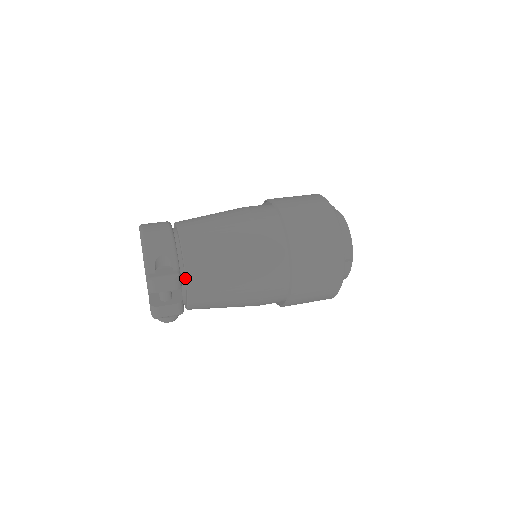
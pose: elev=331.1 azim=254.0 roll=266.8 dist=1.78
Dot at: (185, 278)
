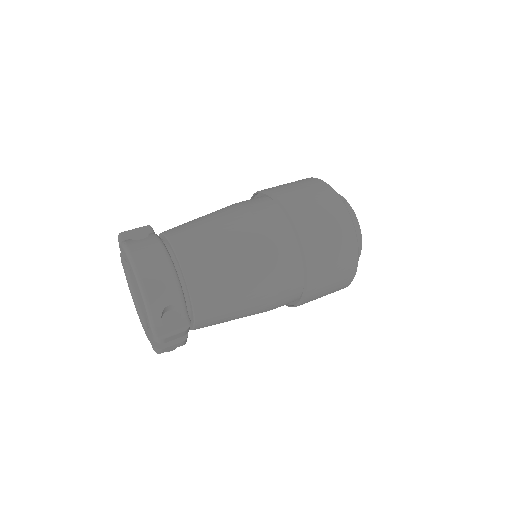
Dot at: (193, 319)
